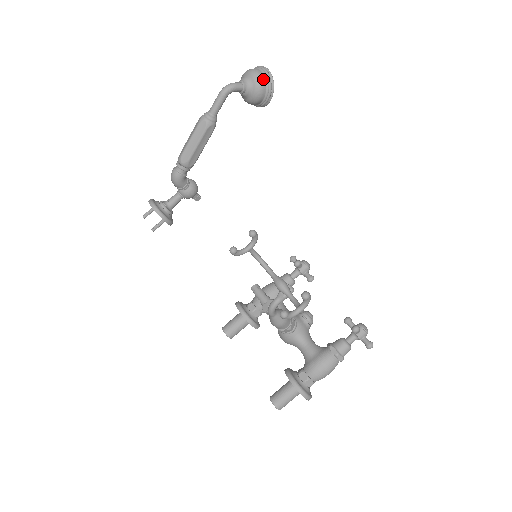
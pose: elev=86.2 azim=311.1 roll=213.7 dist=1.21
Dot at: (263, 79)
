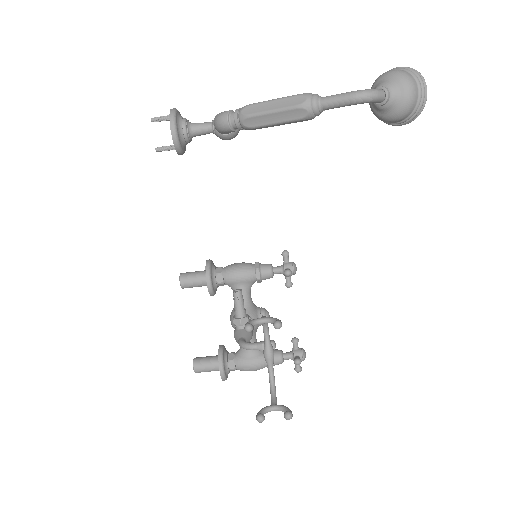
Dot at: (412, 109)
